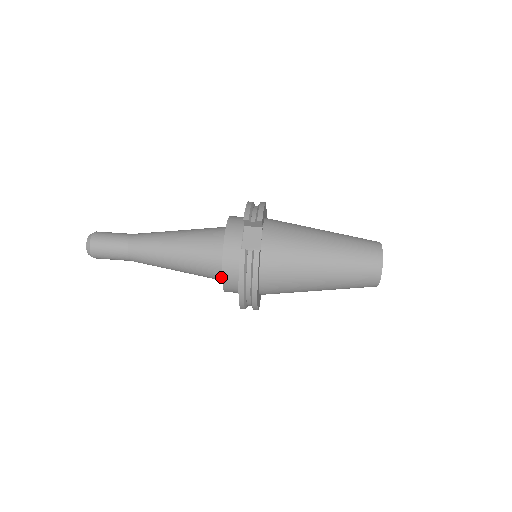
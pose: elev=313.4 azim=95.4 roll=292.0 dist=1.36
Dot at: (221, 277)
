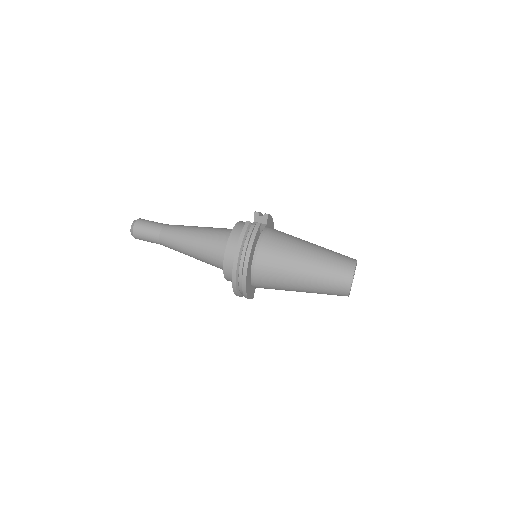
Dot at: occluded
